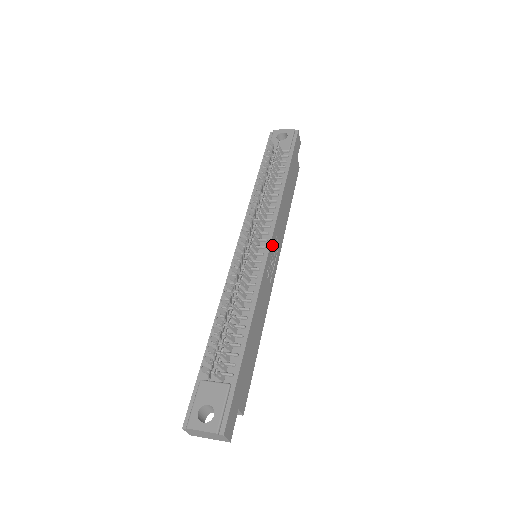
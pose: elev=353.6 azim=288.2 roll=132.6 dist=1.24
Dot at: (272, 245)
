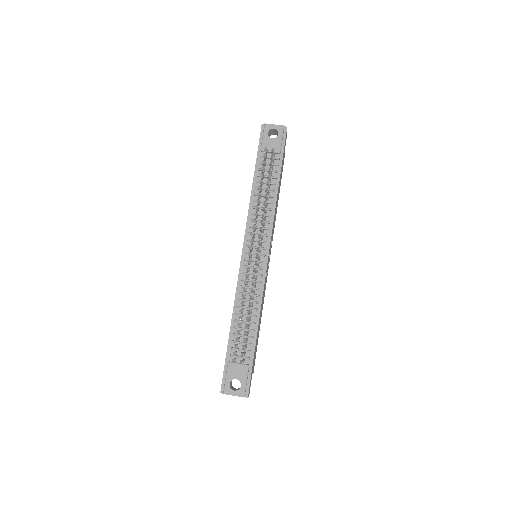
Dot at: (269, 251)
